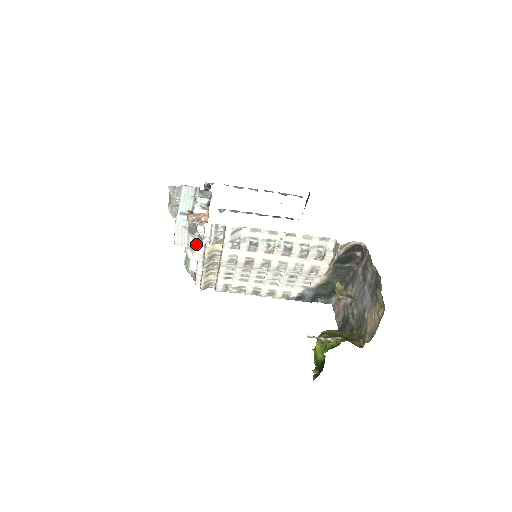
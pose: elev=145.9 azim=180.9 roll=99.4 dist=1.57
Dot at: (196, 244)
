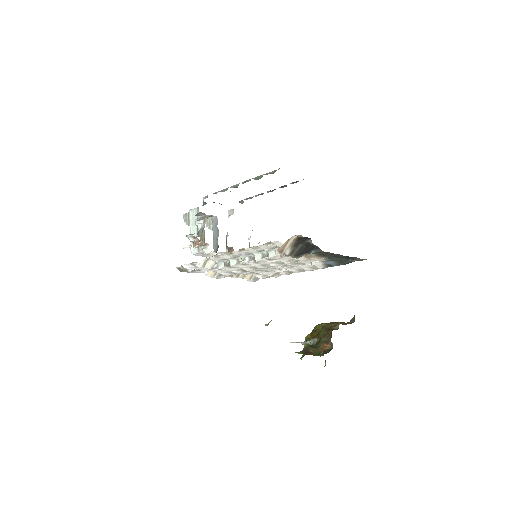
Dot at: (201, 272)
